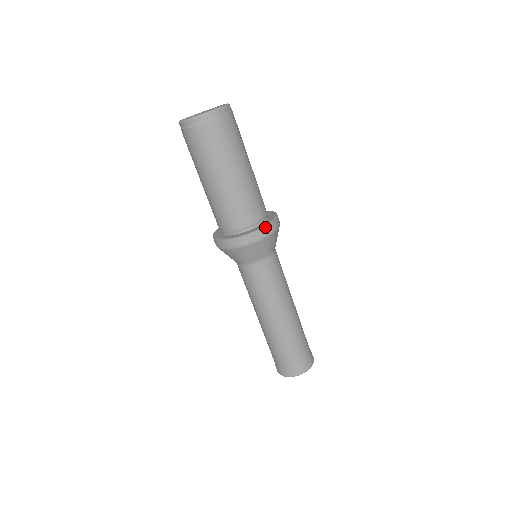
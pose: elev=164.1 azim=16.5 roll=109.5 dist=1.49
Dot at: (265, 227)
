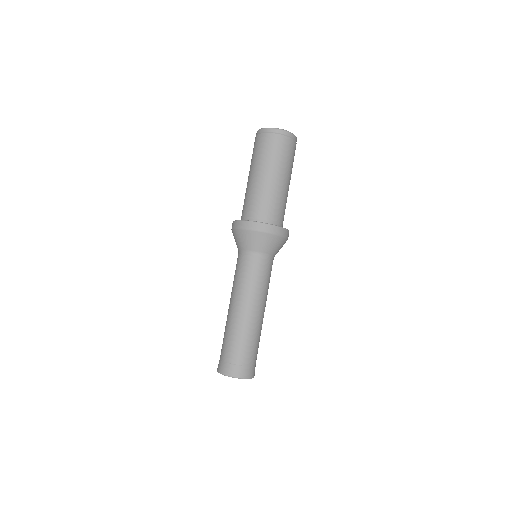
Dot at: (262, 223)
